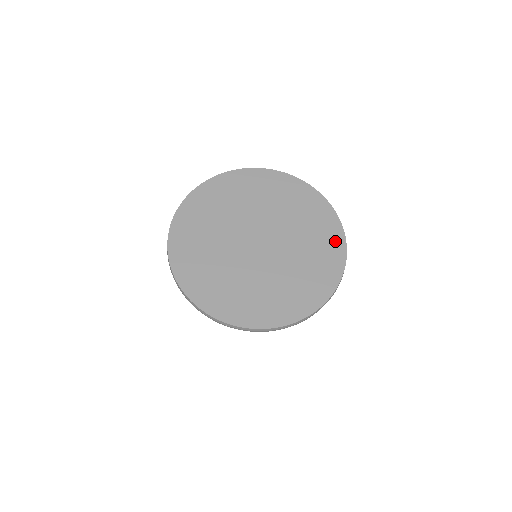
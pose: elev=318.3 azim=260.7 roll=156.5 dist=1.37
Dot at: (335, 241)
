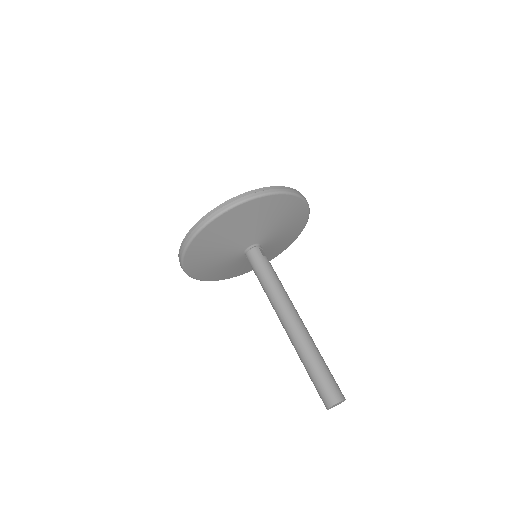
Dot at: occluded
